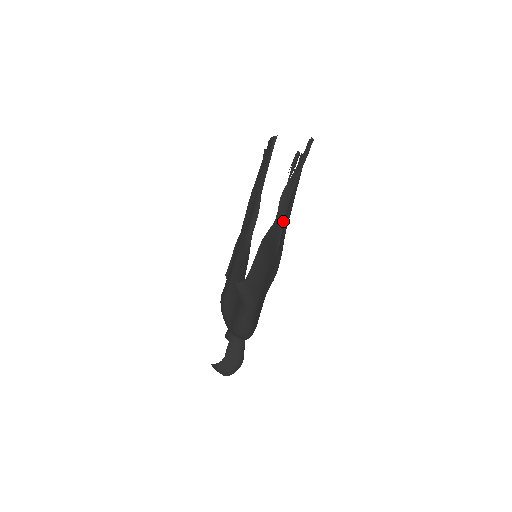
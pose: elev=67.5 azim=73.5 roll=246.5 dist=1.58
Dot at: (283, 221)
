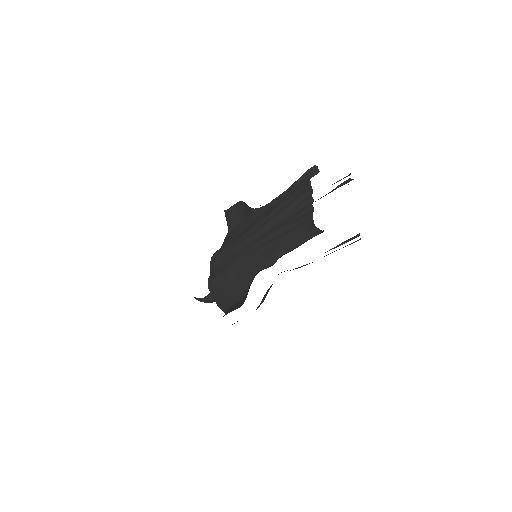
Dot at: occluded
